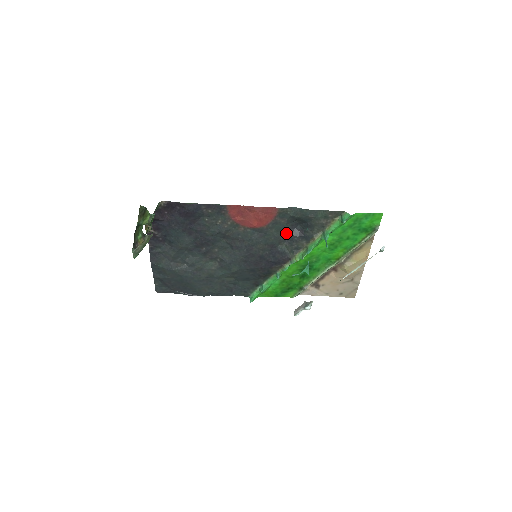
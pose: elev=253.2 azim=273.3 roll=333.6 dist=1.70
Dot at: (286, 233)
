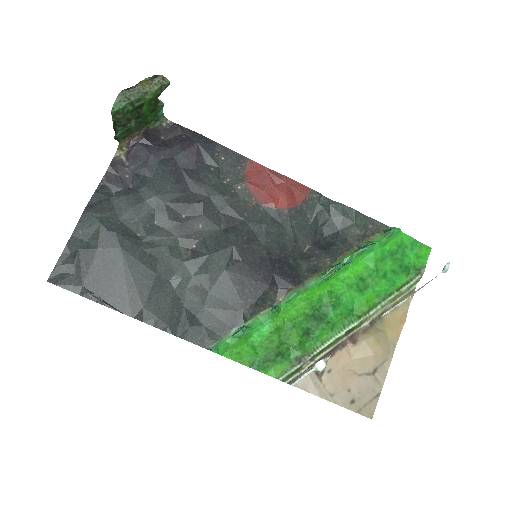
Dot at: (305, 241)
